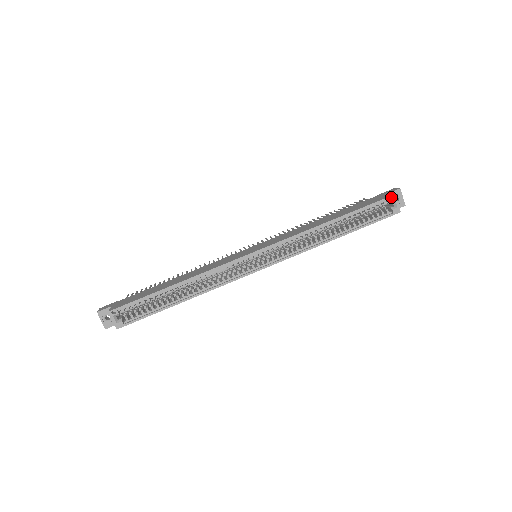
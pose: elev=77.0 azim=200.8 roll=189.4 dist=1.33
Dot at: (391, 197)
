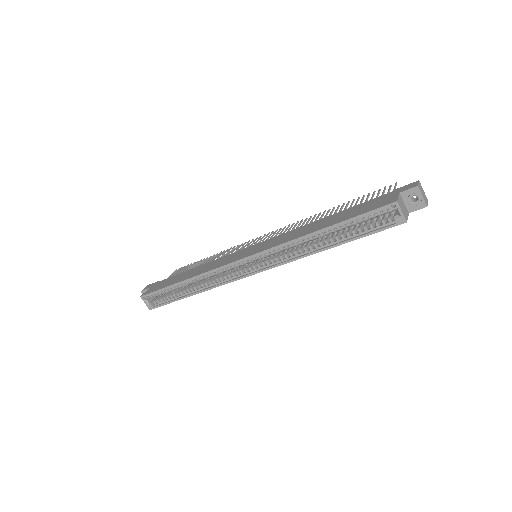
Dot at: (396, 202)
